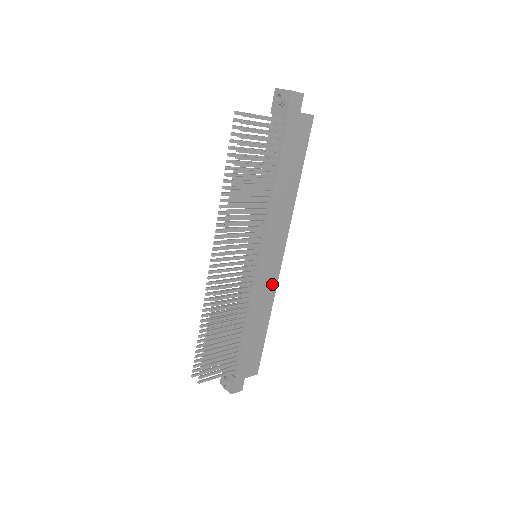
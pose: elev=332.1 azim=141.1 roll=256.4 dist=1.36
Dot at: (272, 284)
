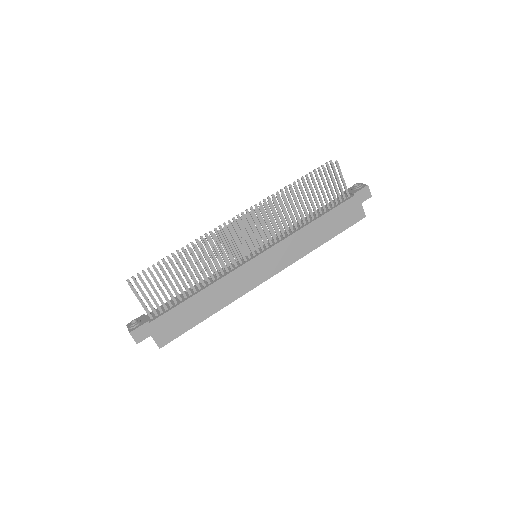
Dot at: (245, 287)
